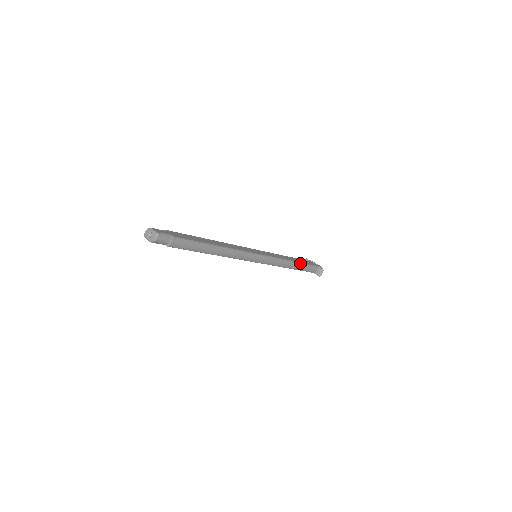
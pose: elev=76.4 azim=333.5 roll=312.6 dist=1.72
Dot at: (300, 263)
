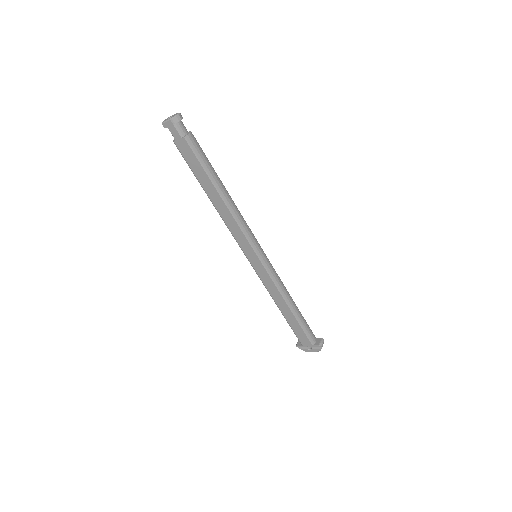
Dot at: occluded
